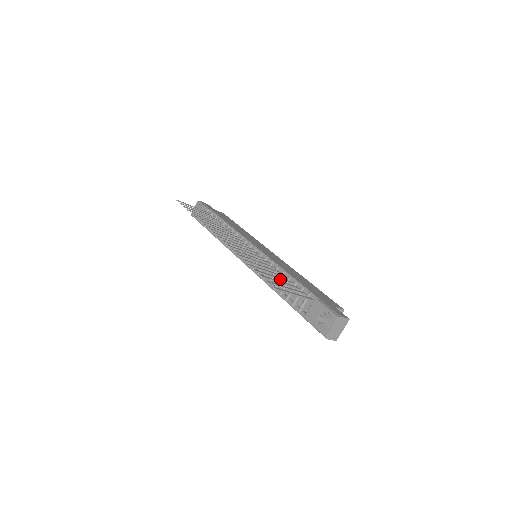
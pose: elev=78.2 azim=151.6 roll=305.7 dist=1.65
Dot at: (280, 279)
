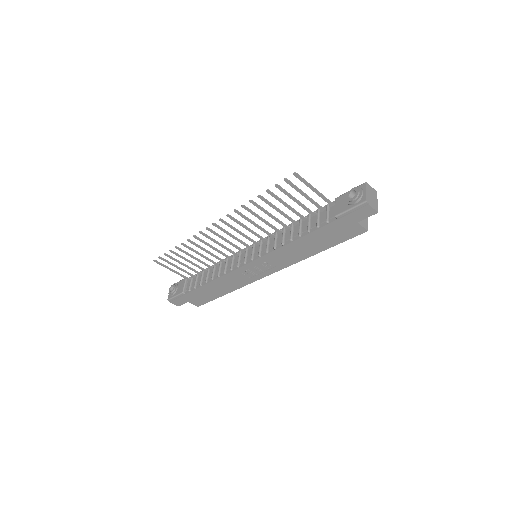
Dot at: (293, 209)
